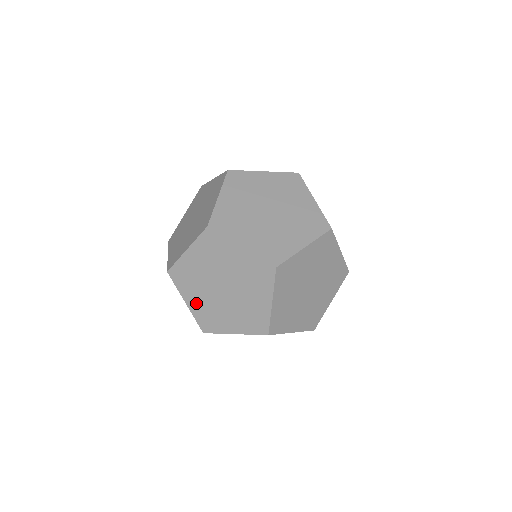
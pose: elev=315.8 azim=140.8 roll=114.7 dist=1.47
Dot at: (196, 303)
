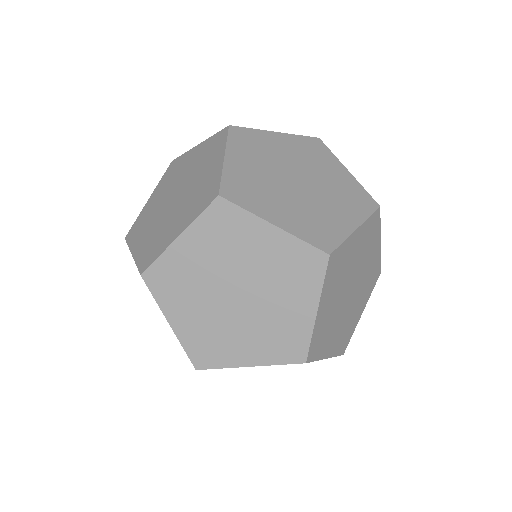
Dot at: (188, 322)
